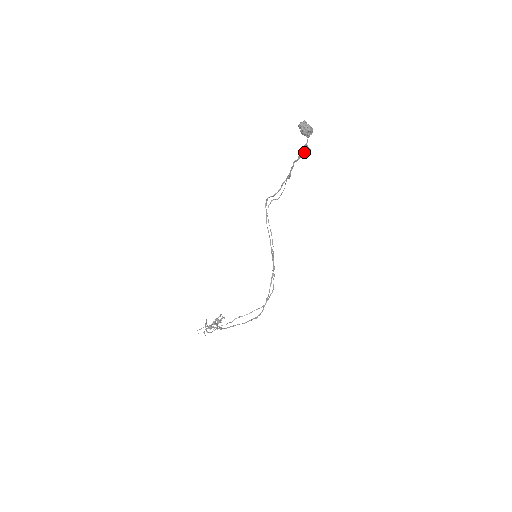
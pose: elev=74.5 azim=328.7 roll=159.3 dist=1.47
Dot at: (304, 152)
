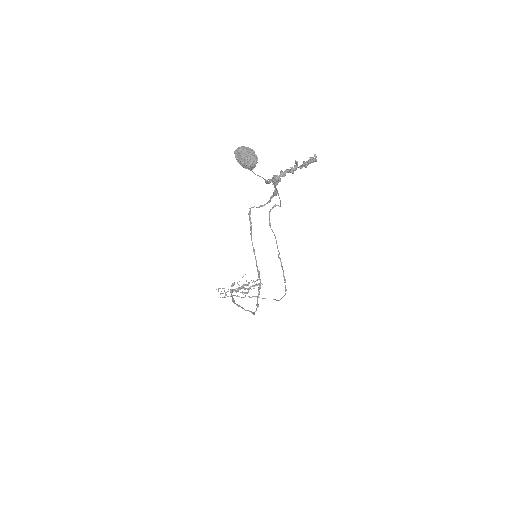
Dot at: (272, 178)
